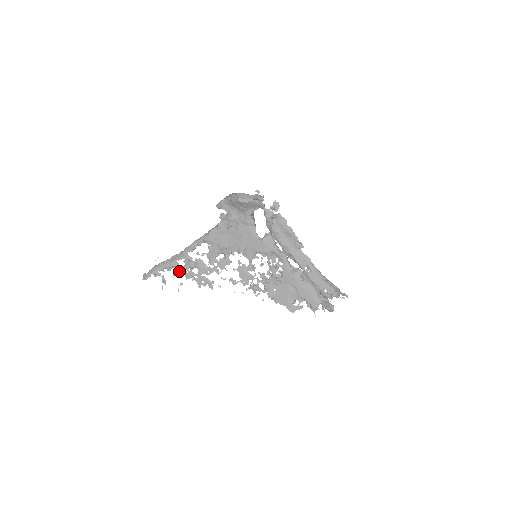
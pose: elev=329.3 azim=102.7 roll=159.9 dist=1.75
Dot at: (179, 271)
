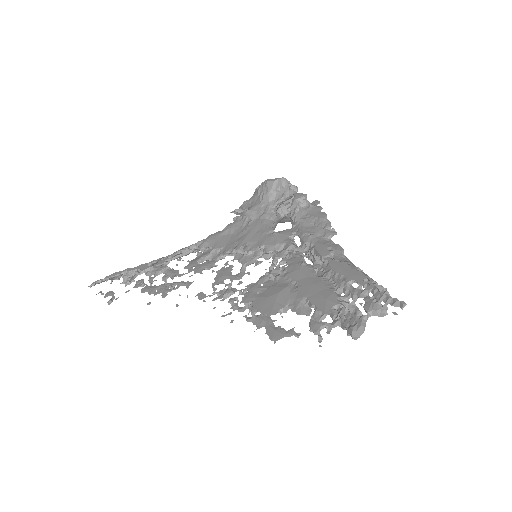
Dot at: occluded
